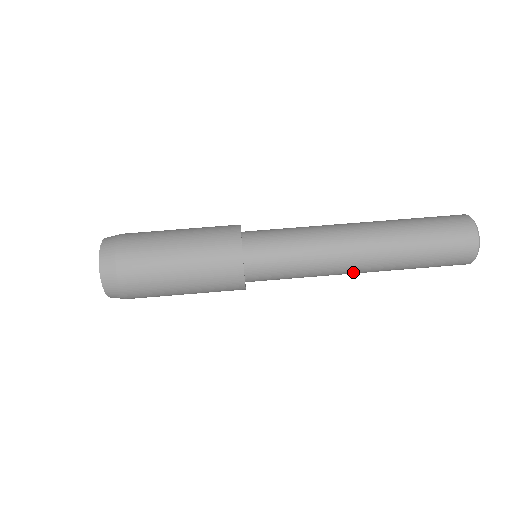
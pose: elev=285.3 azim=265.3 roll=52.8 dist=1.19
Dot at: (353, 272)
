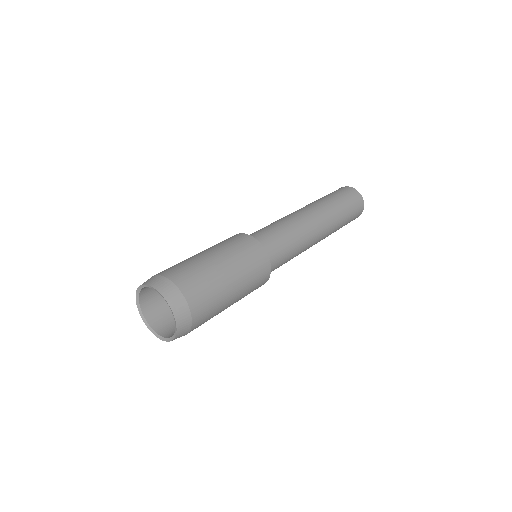
Dot at: (319, 234)
